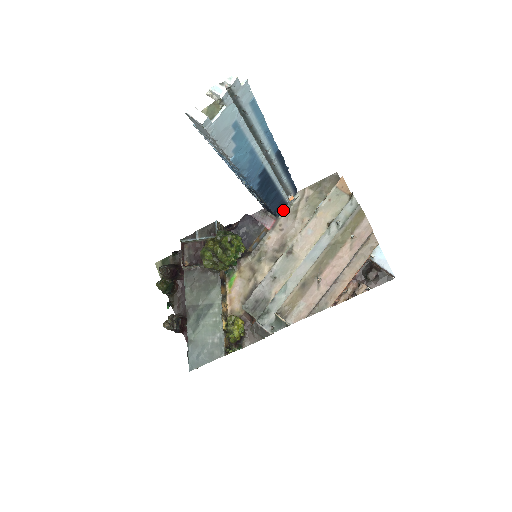
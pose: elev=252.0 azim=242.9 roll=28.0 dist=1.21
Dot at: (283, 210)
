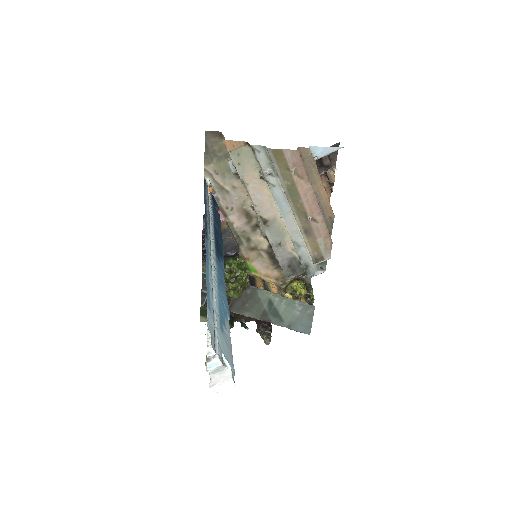
Dot at: (214, 199)
